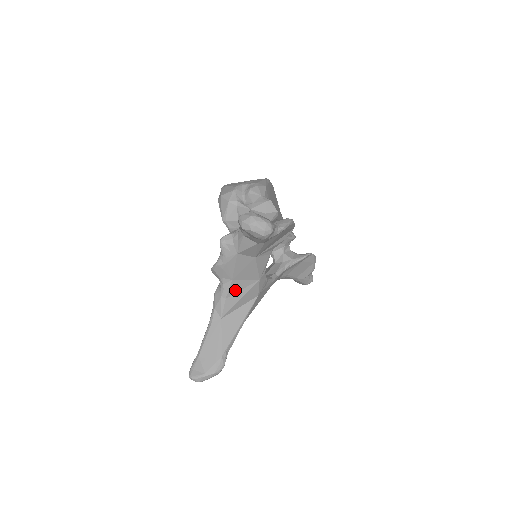
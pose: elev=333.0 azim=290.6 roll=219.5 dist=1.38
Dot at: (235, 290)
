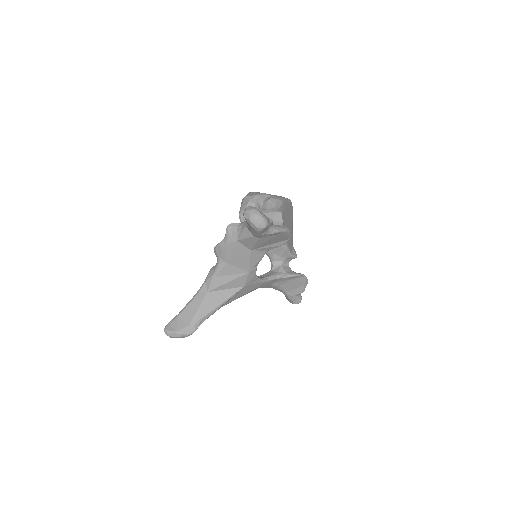
Dot at: (226, 273)
